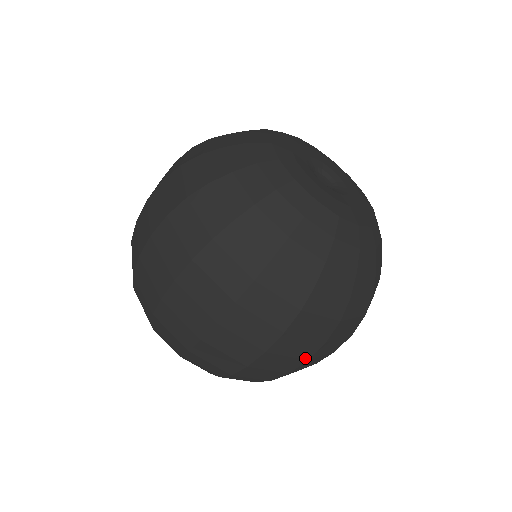
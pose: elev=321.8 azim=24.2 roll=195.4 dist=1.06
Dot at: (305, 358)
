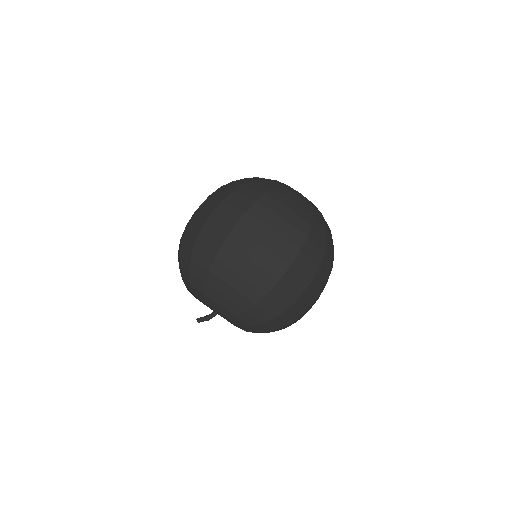
Dot at: occluded
